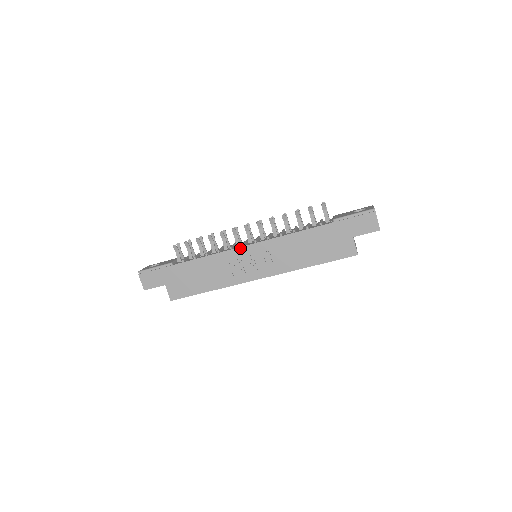
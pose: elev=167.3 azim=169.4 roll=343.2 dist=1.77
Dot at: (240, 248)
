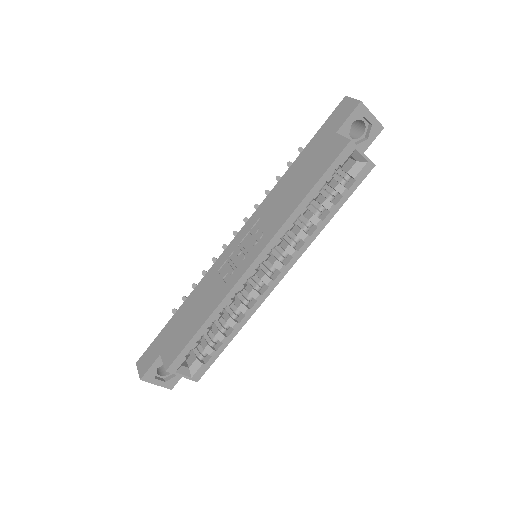
Dot at: (227, 249)
